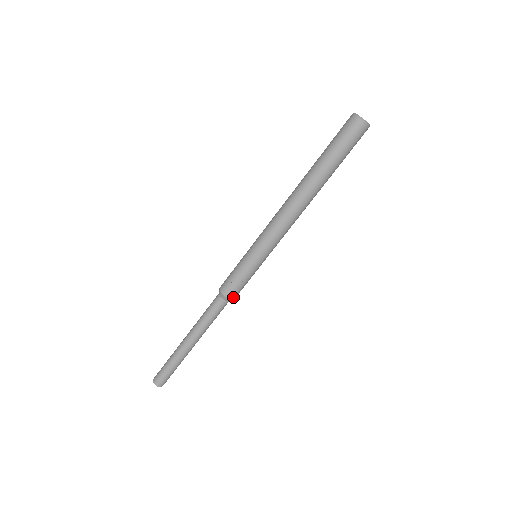
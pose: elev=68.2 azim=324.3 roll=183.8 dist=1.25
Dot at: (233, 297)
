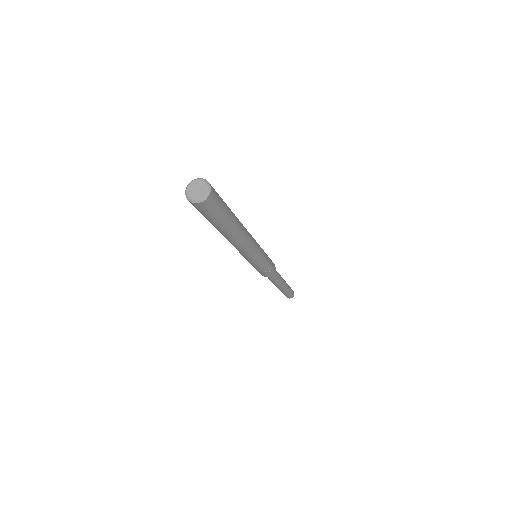
Dot at: (274, 271)
